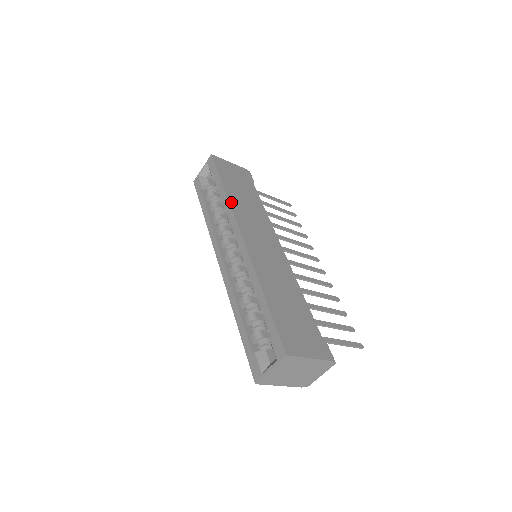
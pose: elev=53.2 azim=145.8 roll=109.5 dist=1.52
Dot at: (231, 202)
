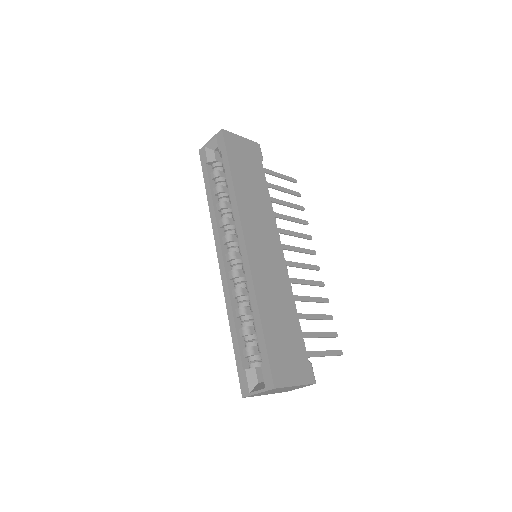
Dot at: (238, 199)
